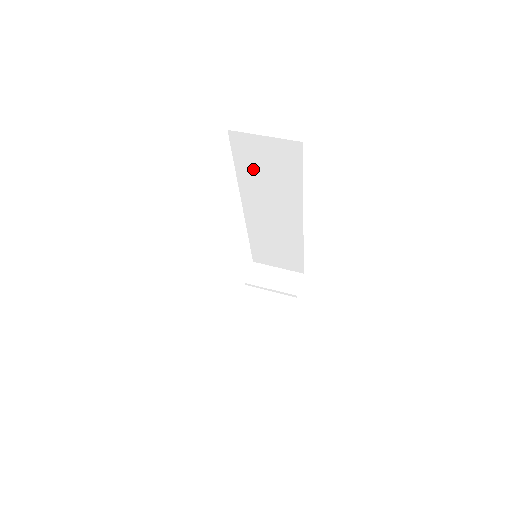
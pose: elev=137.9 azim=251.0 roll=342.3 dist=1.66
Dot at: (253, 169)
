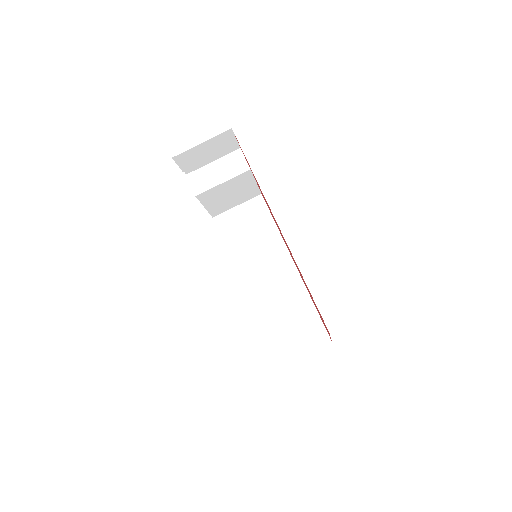
Dot at: occluded
